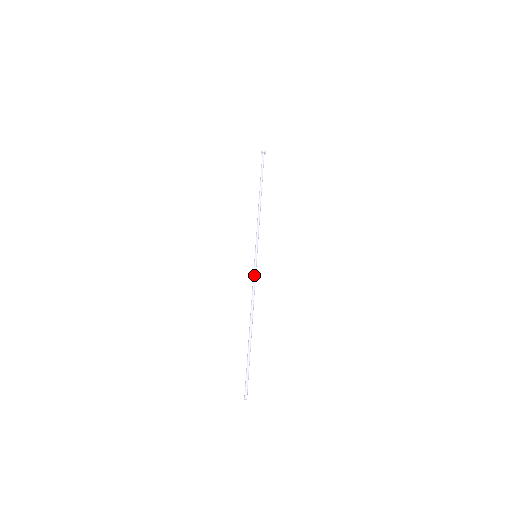
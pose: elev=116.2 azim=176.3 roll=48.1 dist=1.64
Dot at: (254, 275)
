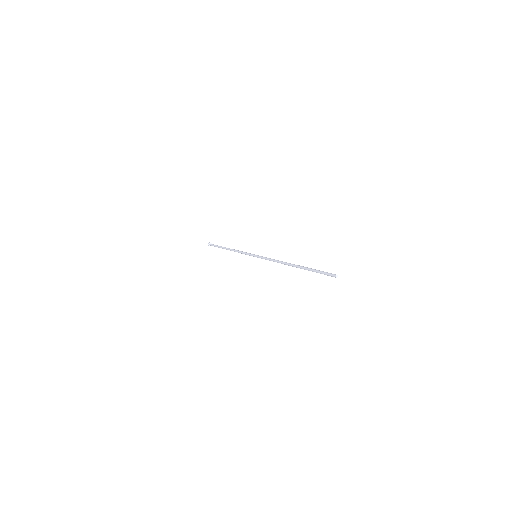
Dot at: (266, 257)
